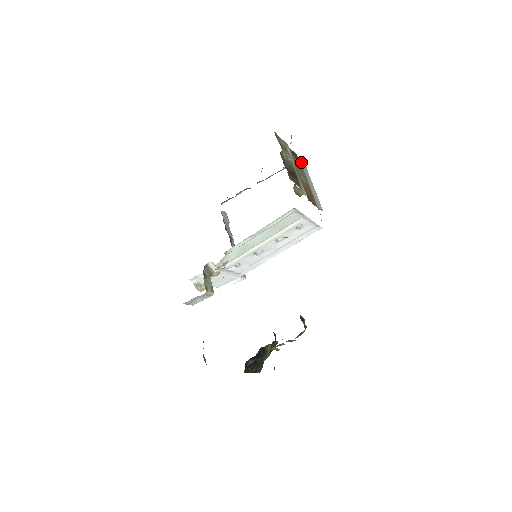
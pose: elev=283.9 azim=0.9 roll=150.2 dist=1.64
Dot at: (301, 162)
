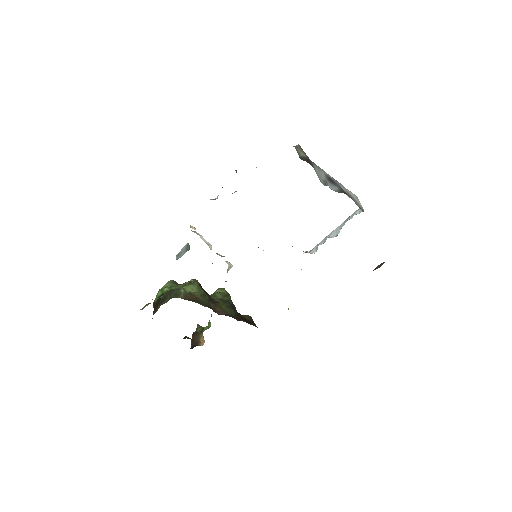
Dot at: occluded
